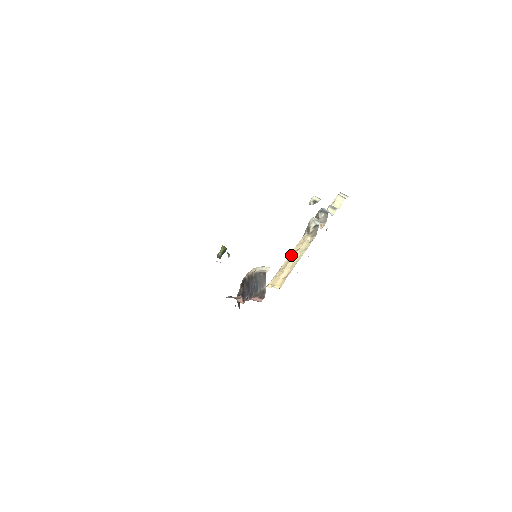
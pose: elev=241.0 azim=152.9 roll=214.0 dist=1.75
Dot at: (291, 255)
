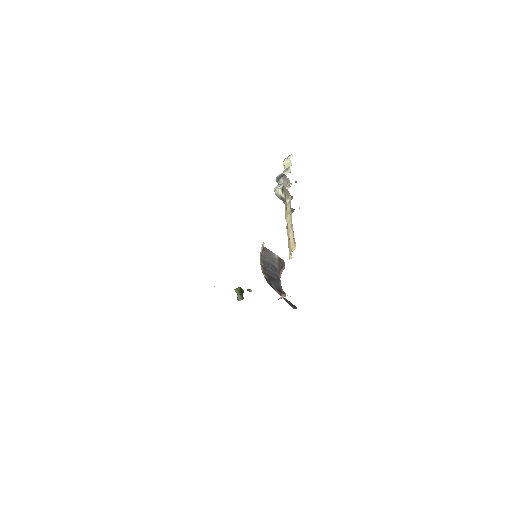
Dot at: occluded
